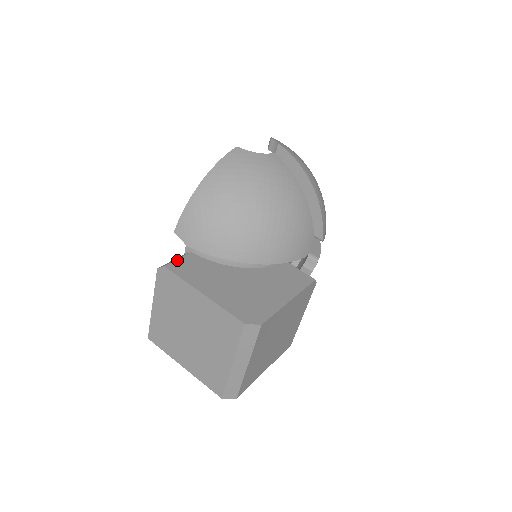
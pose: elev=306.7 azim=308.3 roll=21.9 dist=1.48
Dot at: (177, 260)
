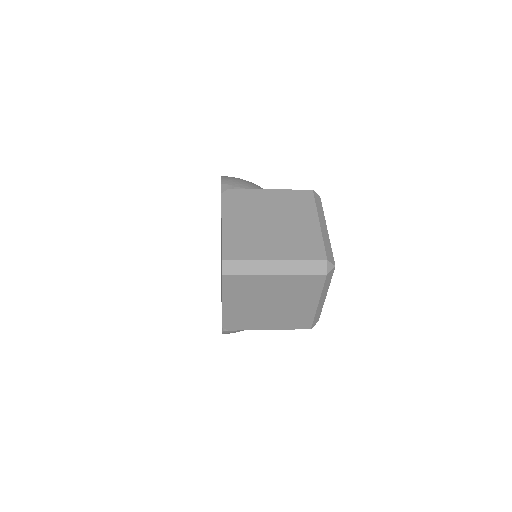
Dot at: occluded
